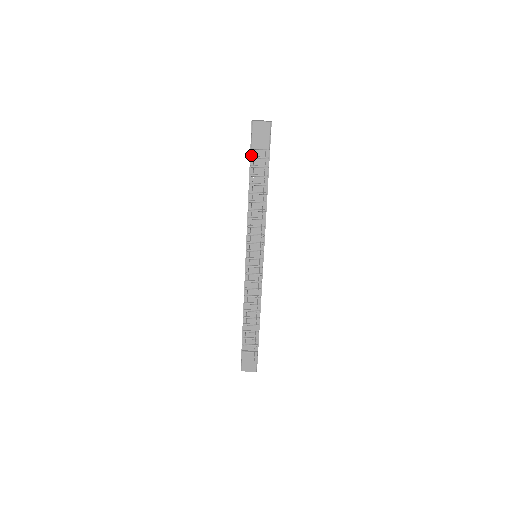
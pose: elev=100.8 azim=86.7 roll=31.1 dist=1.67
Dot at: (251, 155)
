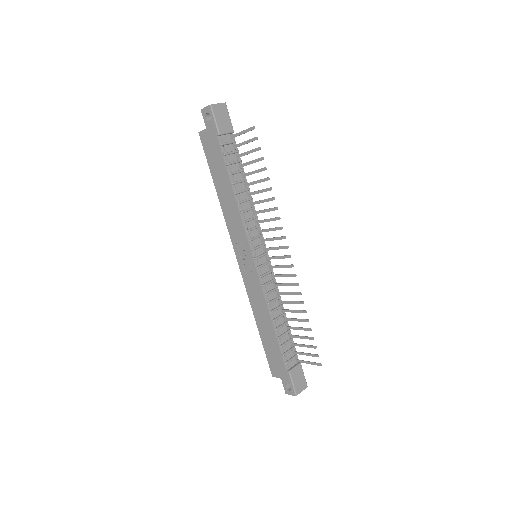
Dot at: (220, 143)
